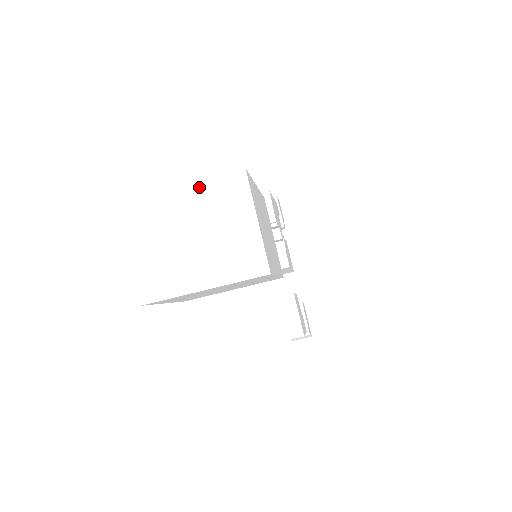
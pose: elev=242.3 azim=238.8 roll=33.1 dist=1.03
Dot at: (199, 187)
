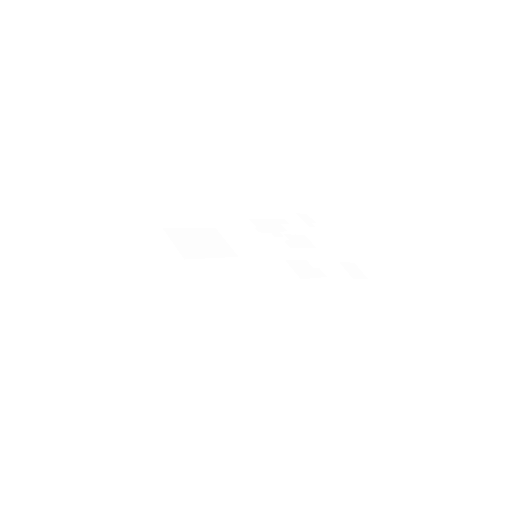
Dot at: (157, 247)
